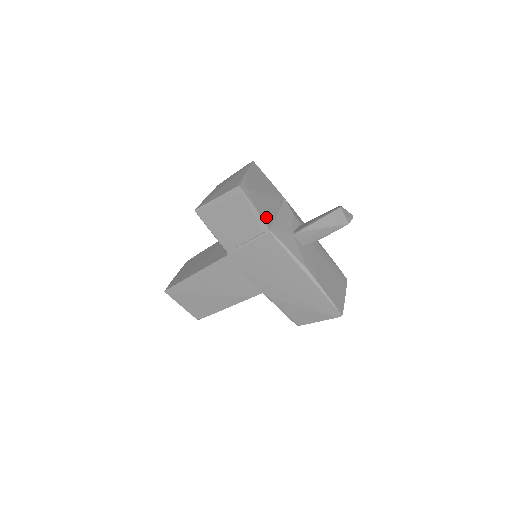
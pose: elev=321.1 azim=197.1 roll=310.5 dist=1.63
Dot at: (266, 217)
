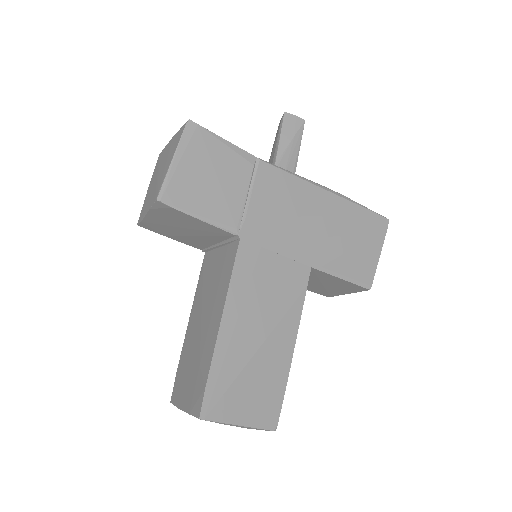
Dot at: occluded
